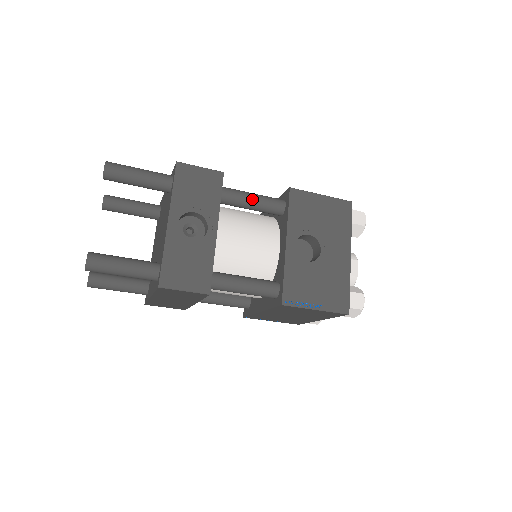
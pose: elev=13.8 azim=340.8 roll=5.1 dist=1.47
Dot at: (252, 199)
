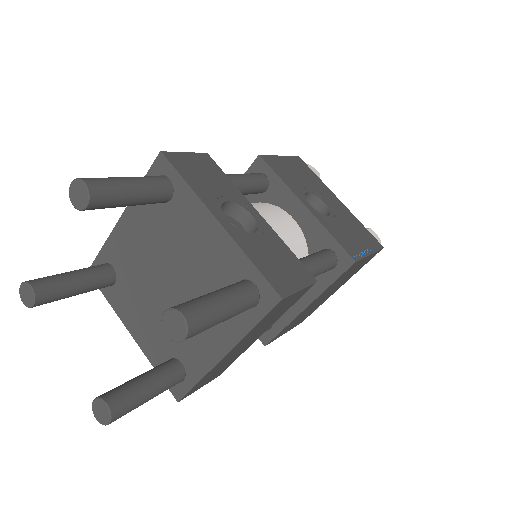
Dot at: (242, 178)
